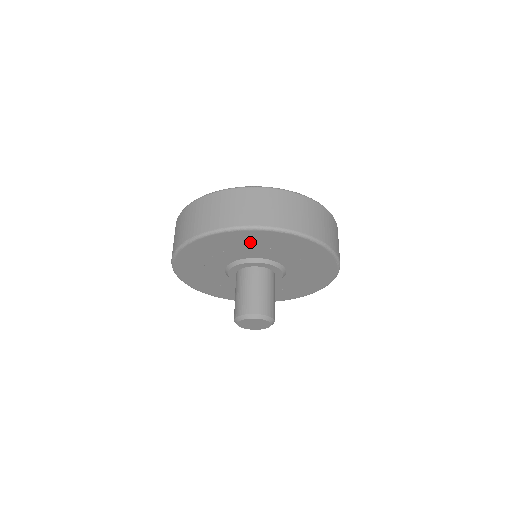
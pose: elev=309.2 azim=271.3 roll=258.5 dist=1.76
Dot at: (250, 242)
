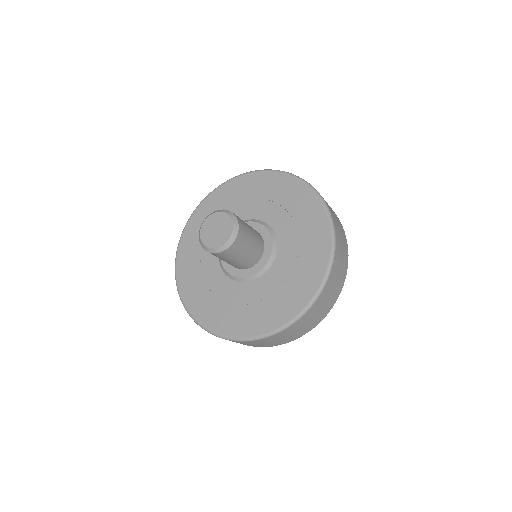
Dot at: (270, 191)
